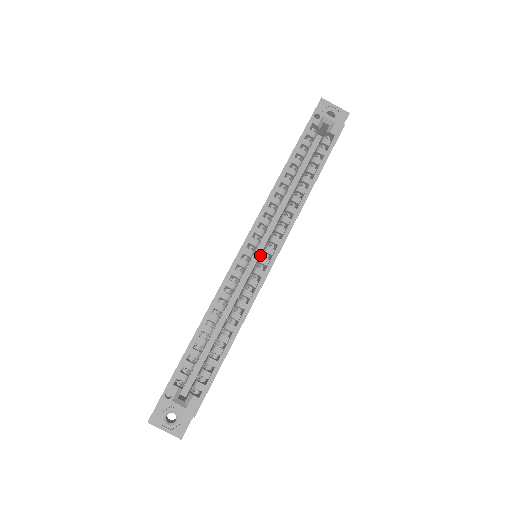
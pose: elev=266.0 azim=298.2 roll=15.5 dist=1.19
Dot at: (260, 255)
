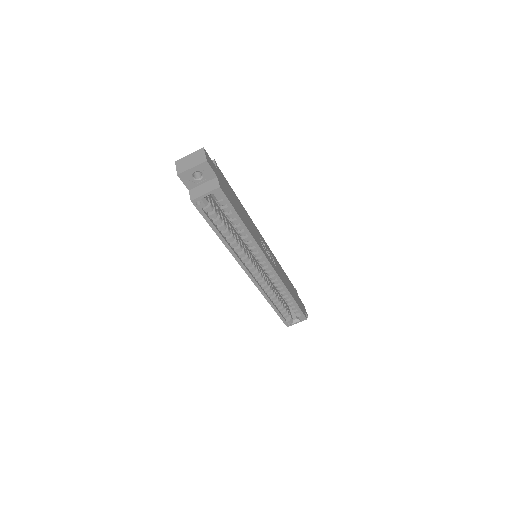
Dot at: occluded
